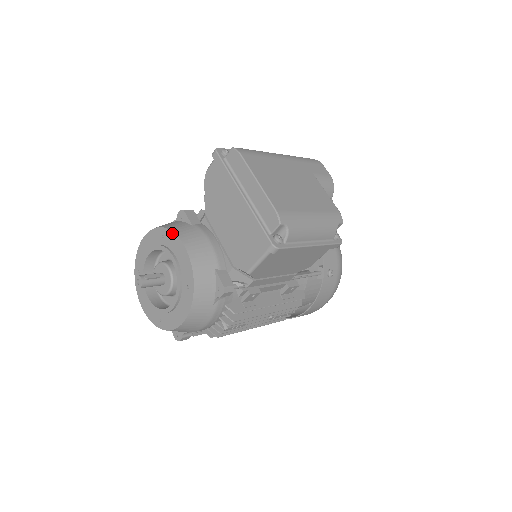
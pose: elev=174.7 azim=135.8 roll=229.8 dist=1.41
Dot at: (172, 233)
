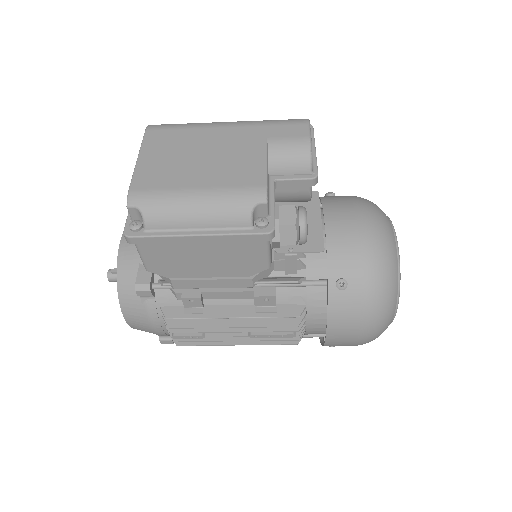
Dot at: occluded
